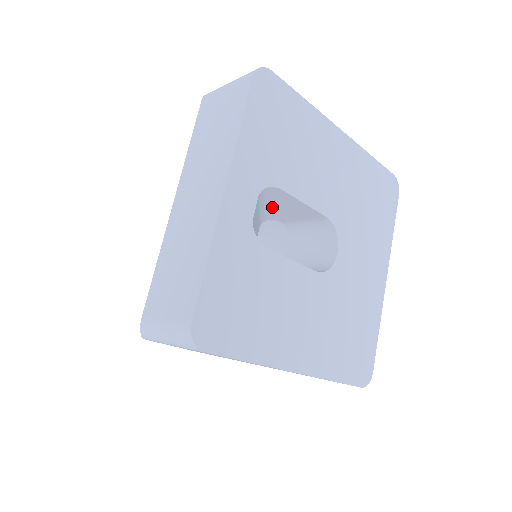
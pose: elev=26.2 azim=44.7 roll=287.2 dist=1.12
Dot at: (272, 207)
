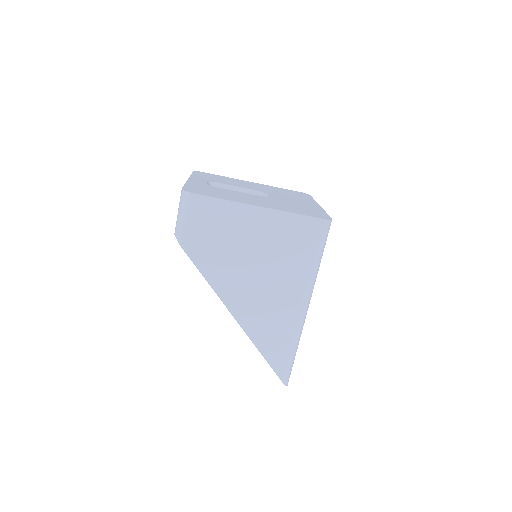
Dot at: occluded
